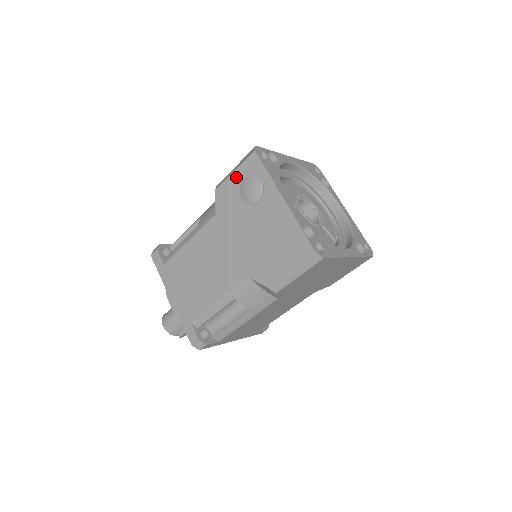
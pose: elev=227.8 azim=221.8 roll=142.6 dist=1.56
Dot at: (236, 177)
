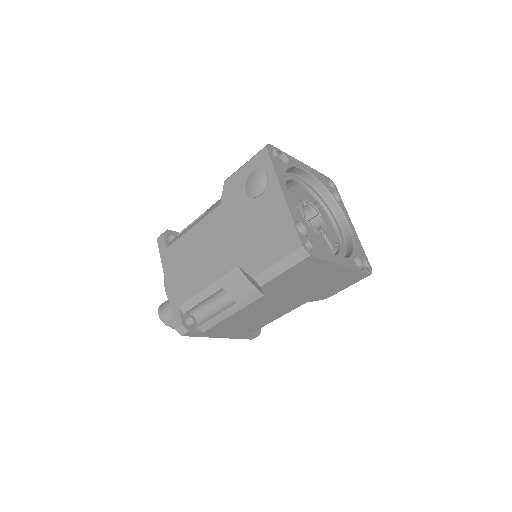
Dot at: (245, 170)
